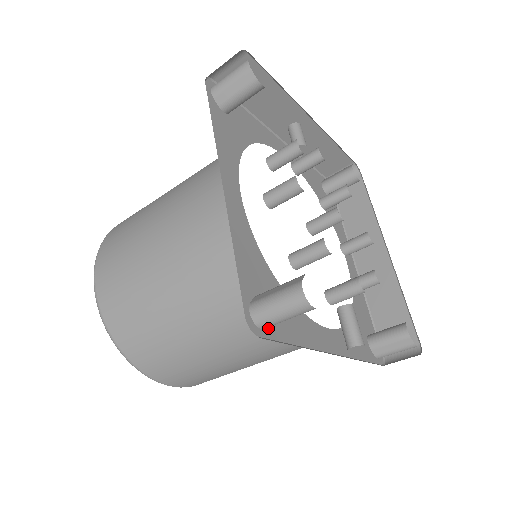
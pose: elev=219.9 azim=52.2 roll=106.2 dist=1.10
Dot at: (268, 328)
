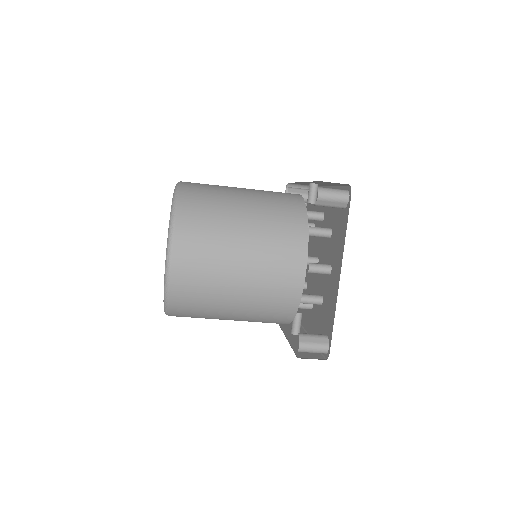
Dot at: occluded
